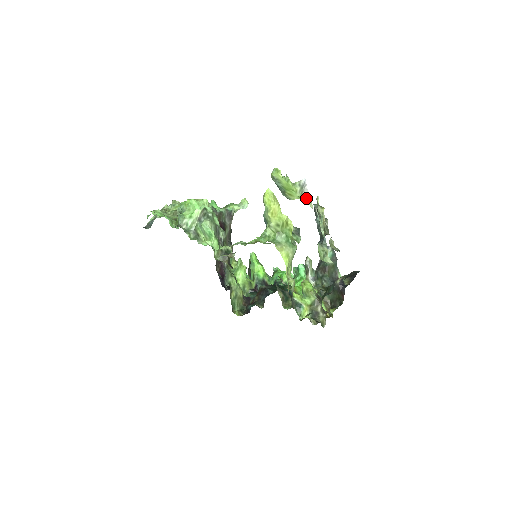
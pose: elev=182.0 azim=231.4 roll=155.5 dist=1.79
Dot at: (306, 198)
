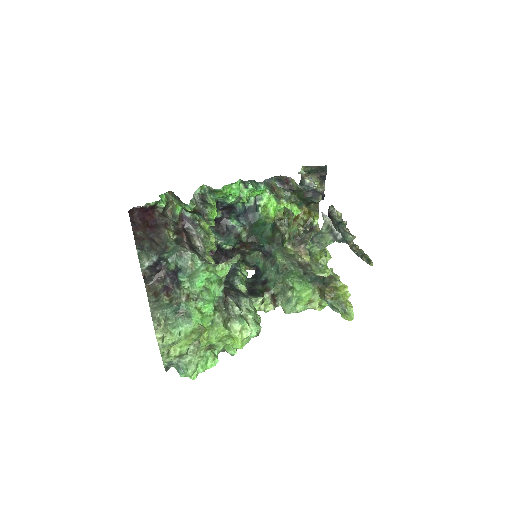
Dot at: (327, 226)
